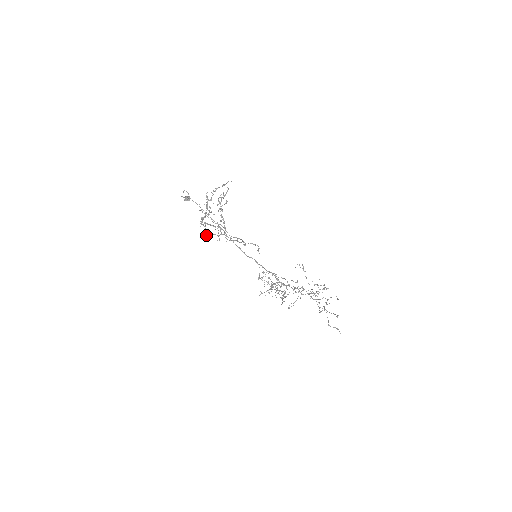
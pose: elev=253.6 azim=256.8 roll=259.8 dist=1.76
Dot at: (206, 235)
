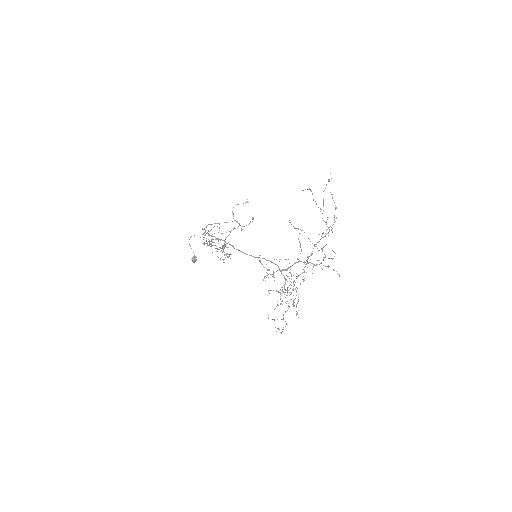
Dot at: (206, 233)
